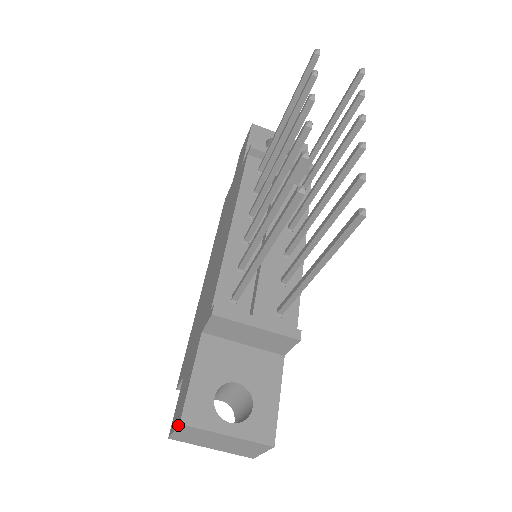
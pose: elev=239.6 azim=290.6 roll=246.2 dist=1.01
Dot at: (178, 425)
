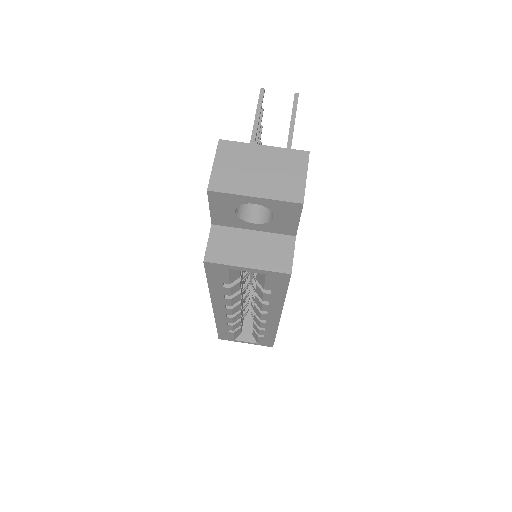
Dot at: occluded
